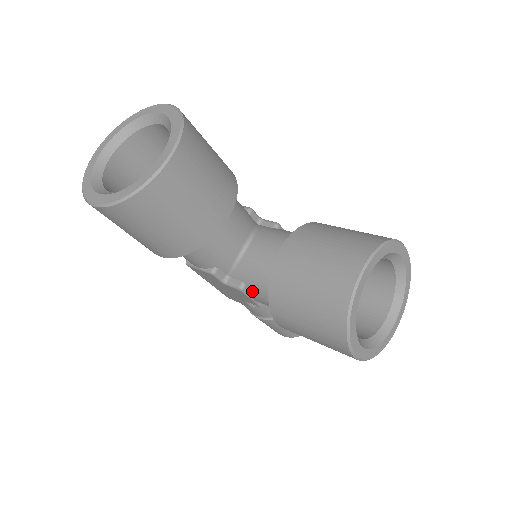
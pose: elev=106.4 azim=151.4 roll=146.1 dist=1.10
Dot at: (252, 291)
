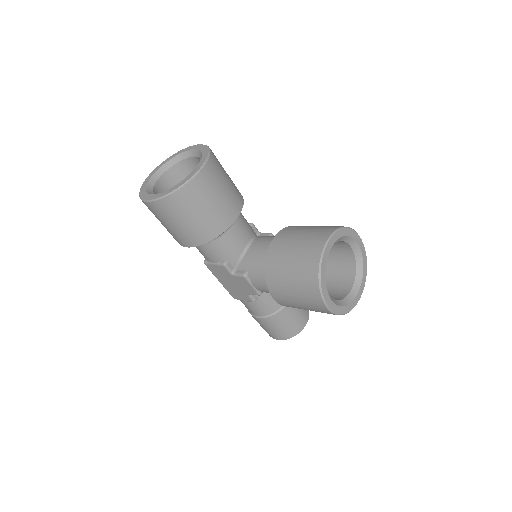
Dot at: (253, 277)
